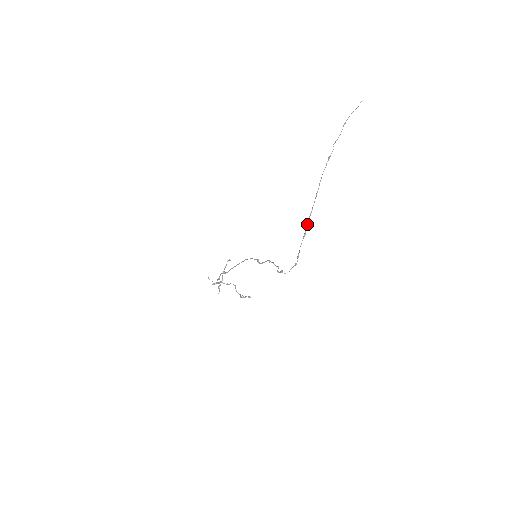
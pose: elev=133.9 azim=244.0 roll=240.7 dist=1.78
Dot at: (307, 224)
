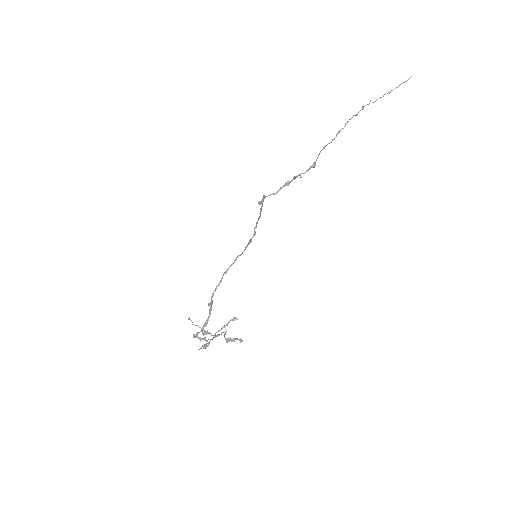
Dot at: (319, 153)
